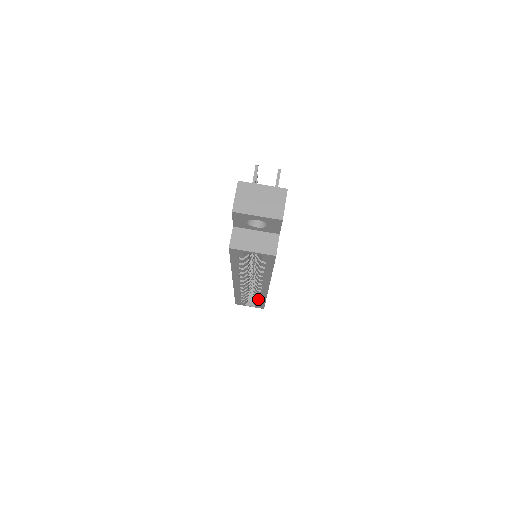
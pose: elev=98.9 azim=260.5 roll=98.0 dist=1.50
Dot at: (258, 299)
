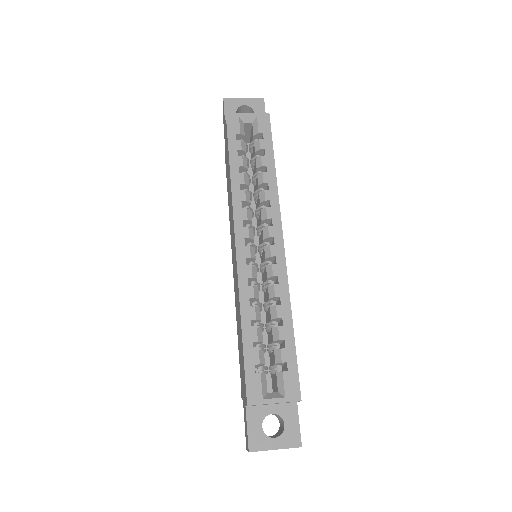
Dot at: (280, 326)
